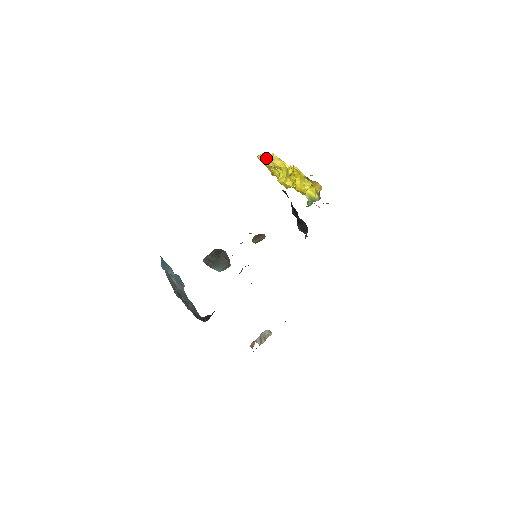
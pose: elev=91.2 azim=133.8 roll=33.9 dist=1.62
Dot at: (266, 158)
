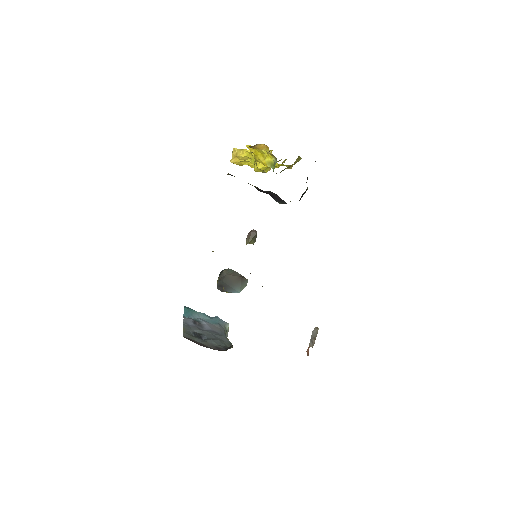
Dot at: (232, 157)
